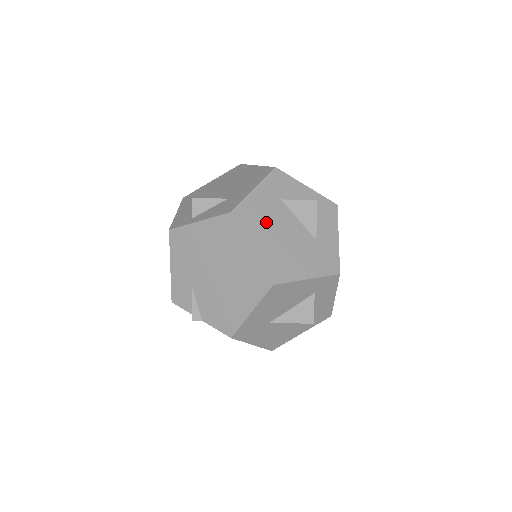
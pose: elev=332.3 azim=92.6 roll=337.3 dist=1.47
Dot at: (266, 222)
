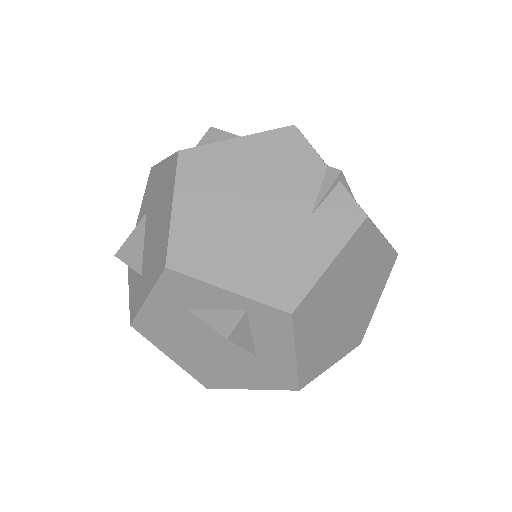
Dot at: (177, 335)
